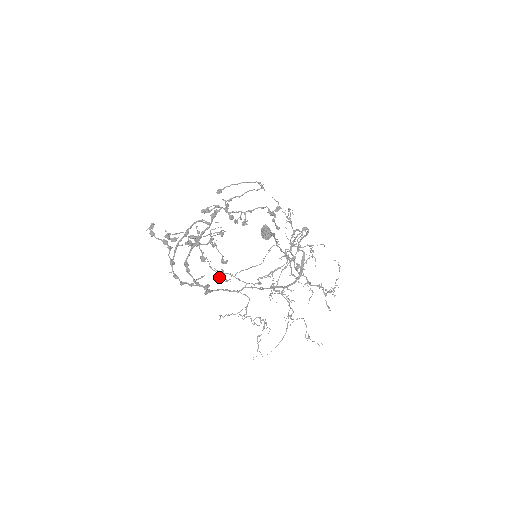
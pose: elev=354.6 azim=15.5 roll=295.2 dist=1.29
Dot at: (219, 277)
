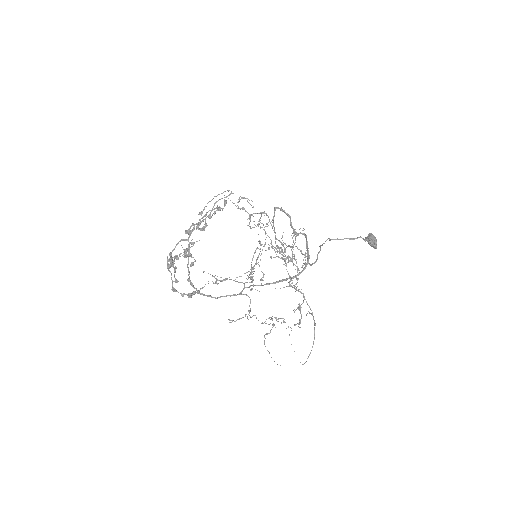
Dot at: occluded
